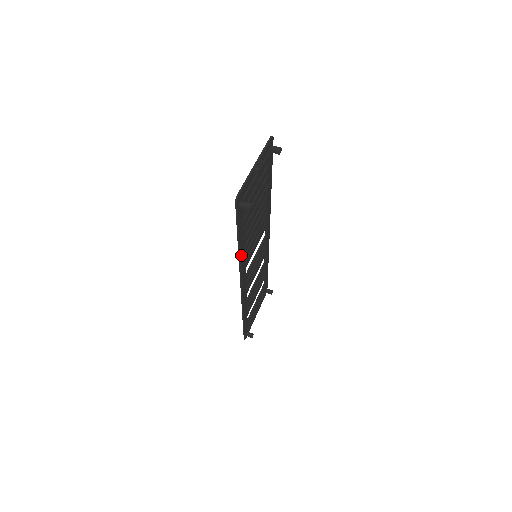
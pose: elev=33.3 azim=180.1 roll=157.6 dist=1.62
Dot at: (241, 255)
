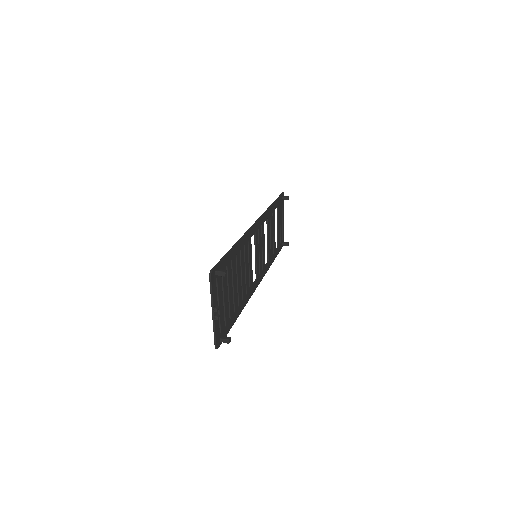
Dot at: (243, 305)
